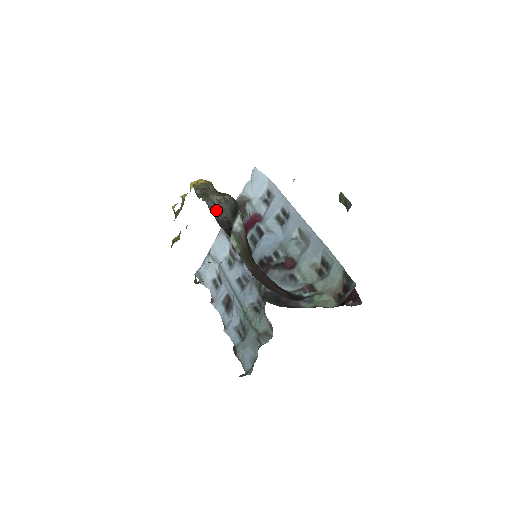
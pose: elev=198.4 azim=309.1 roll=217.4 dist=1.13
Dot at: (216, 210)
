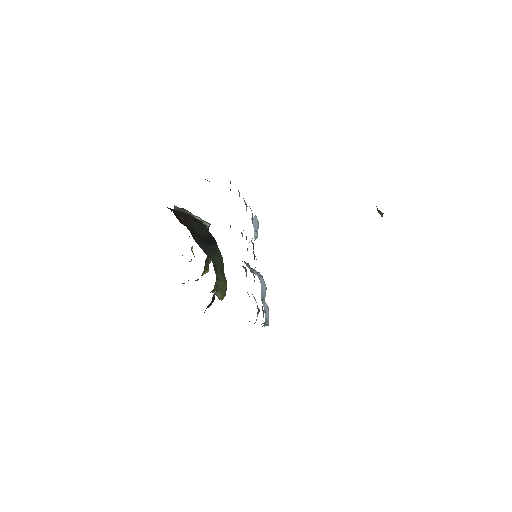
Dot at: occluded
